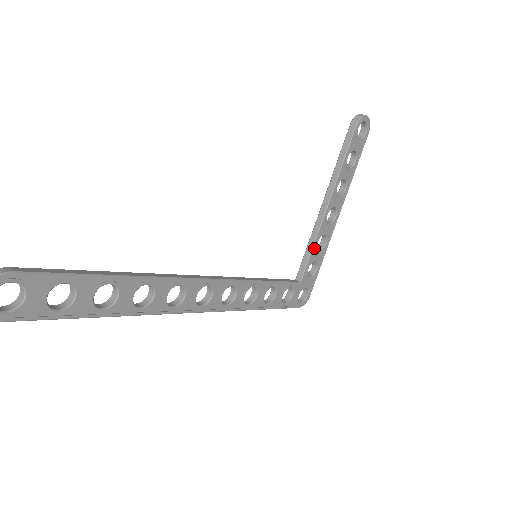
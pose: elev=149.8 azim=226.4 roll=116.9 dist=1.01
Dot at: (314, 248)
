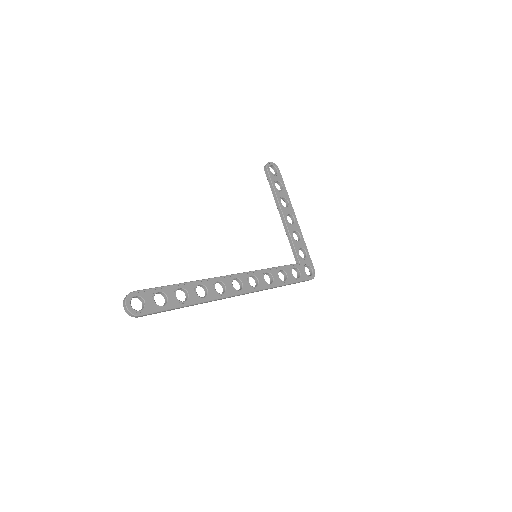
Dot at: (293, 241)
